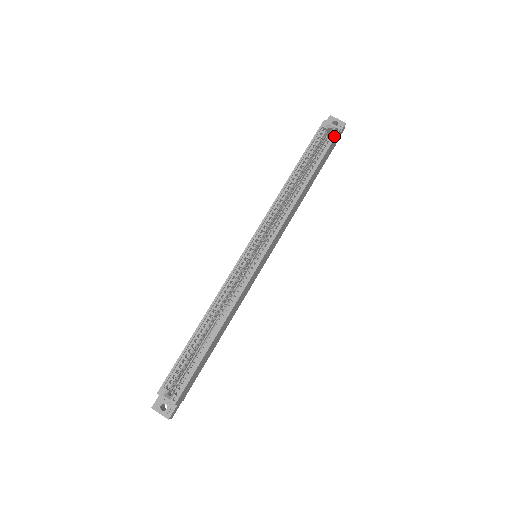
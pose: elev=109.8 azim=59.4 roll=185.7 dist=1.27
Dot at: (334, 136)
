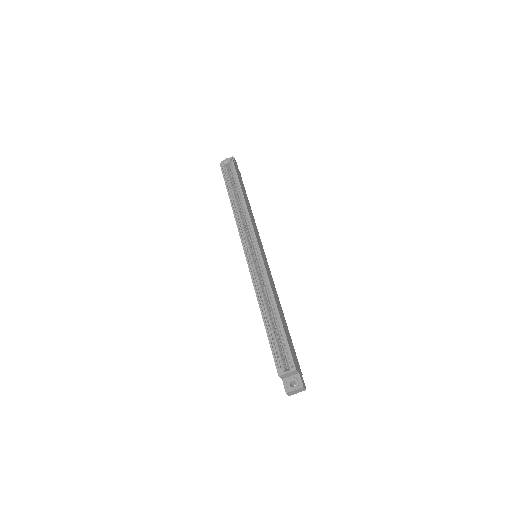
Dot at: (233, 164)
